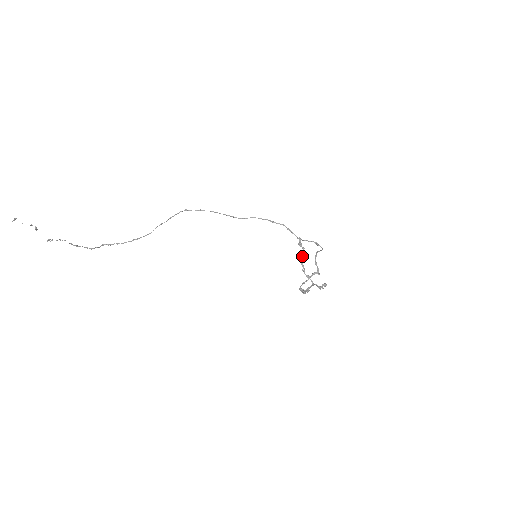
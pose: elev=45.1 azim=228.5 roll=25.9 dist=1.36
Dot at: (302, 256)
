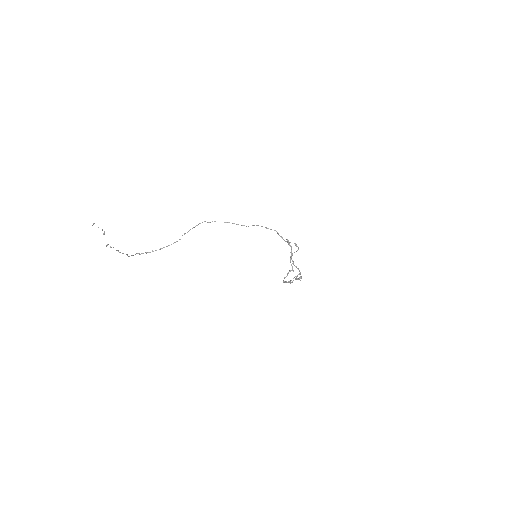
Dot at: (291, 252)
